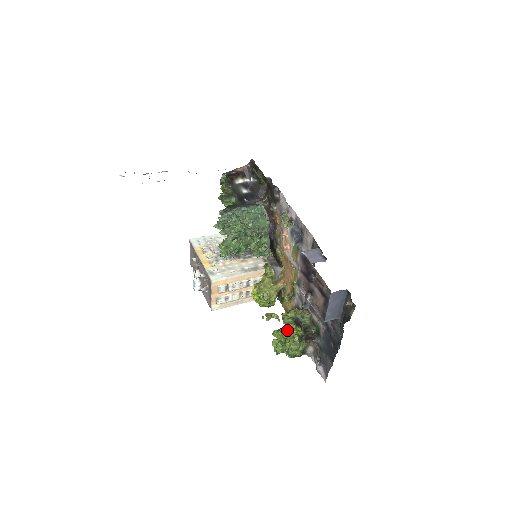
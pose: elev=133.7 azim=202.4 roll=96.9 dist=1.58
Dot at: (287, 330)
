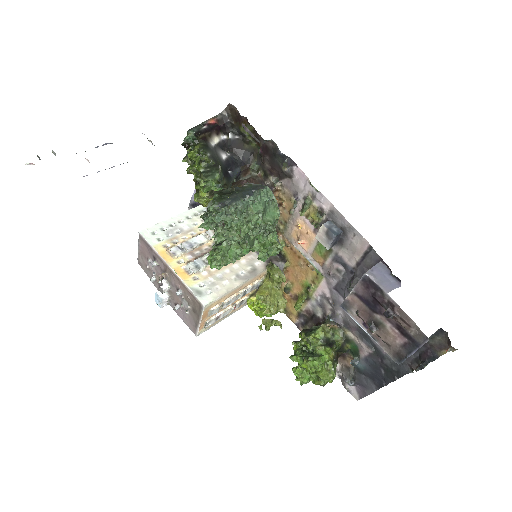
Dot at: (319, 358)
